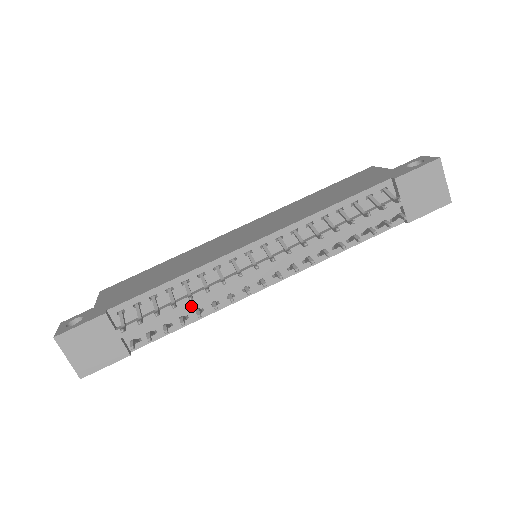
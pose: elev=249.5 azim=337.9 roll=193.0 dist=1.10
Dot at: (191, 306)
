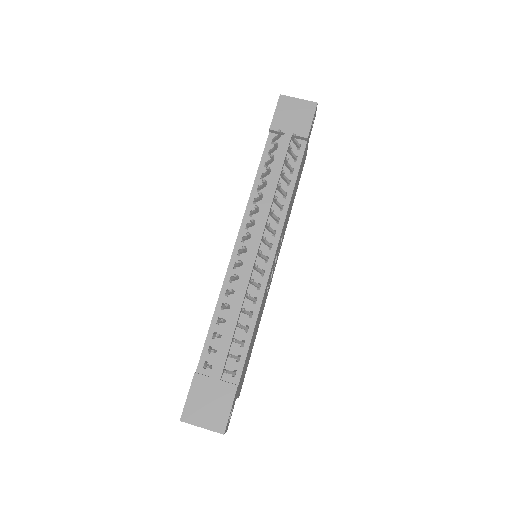
Dot at: (242, 317)
